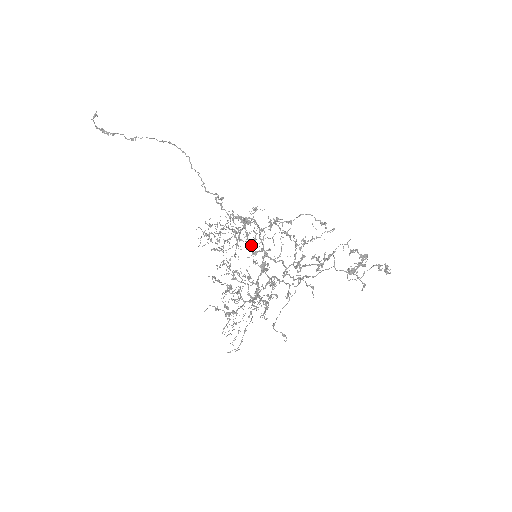
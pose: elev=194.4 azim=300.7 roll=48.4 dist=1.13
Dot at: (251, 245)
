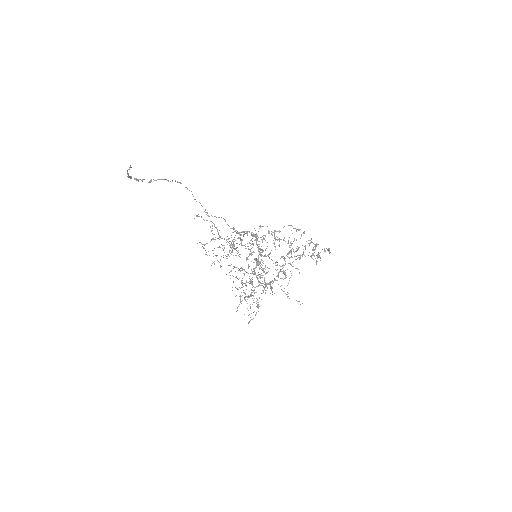
Dot at: (262, 250)
